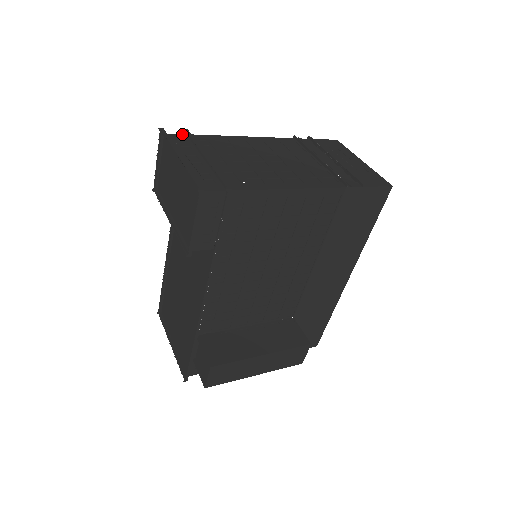
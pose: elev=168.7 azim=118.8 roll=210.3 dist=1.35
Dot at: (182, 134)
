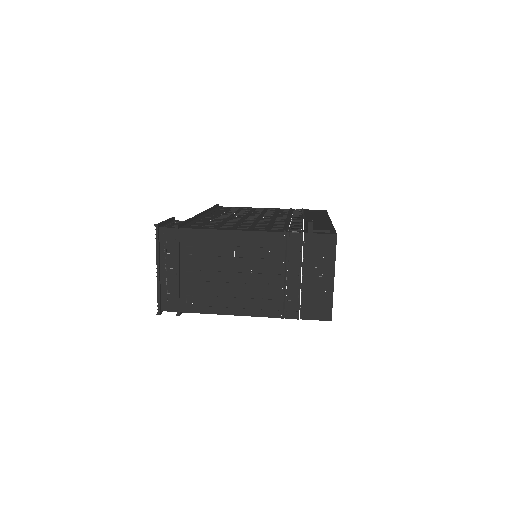
Dot at: (174, 228)
